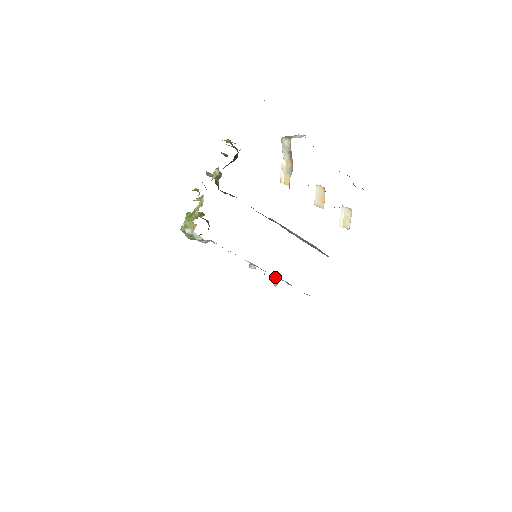
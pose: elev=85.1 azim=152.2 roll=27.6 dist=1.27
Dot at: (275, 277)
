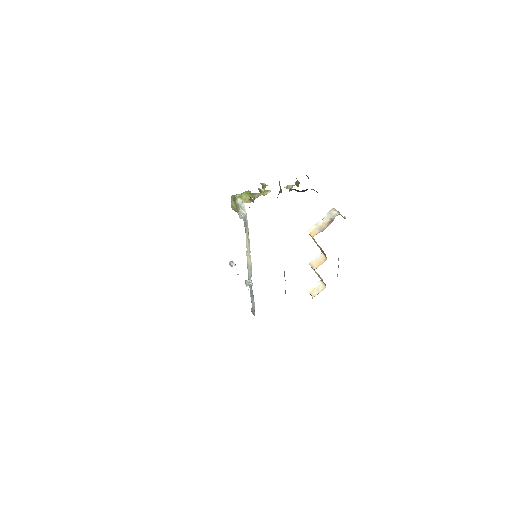
Dot at: (251, 280)
